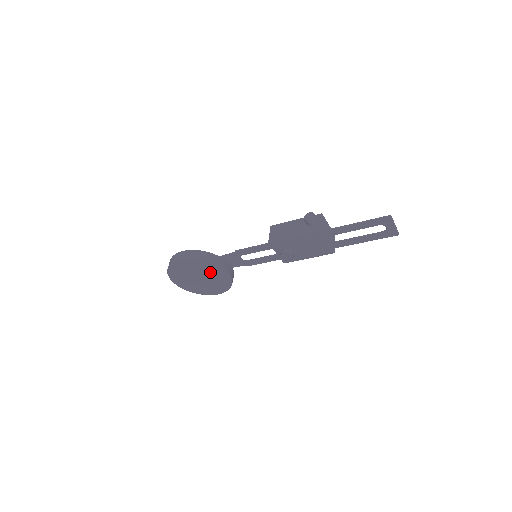
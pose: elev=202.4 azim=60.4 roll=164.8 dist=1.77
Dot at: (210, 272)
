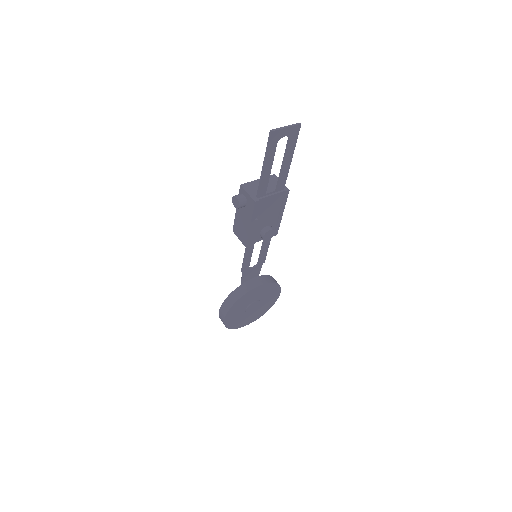
Dot at: (251, 299)
